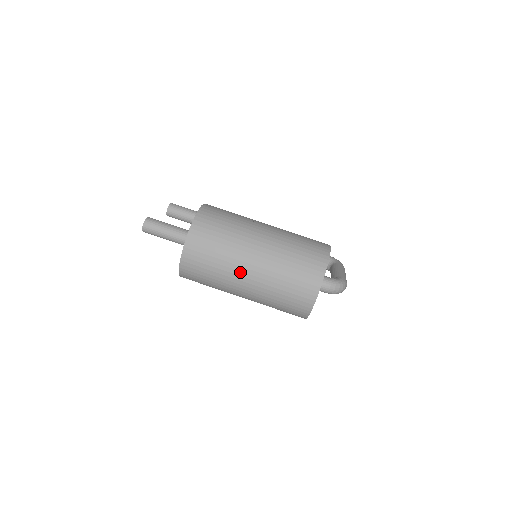
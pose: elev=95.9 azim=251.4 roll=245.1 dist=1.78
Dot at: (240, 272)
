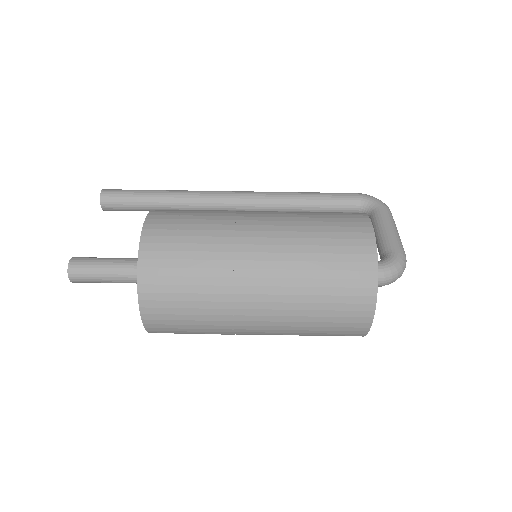
Dot at: (241, 322)
